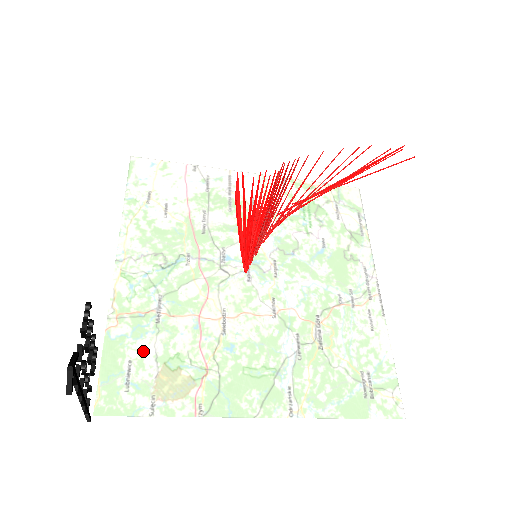
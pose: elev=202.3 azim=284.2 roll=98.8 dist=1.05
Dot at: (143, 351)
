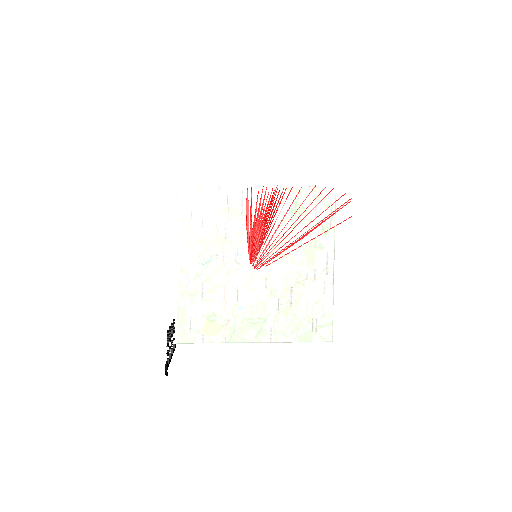
Dot at: (196, 313)
